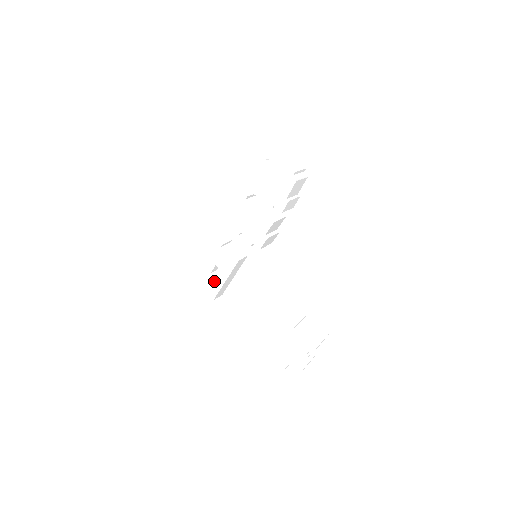
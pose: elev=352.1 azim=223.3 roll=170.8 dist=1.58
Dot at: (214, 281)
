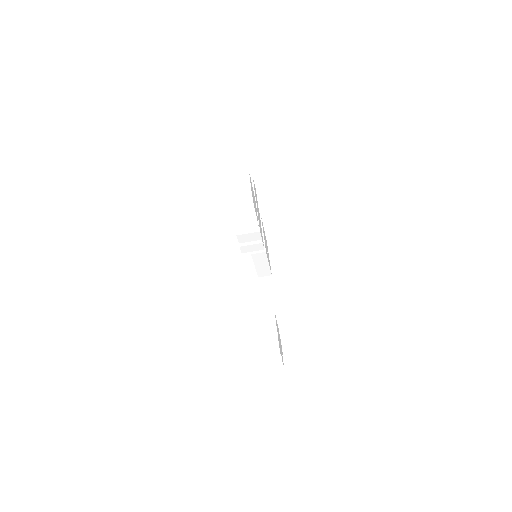
Dot at: occluded
